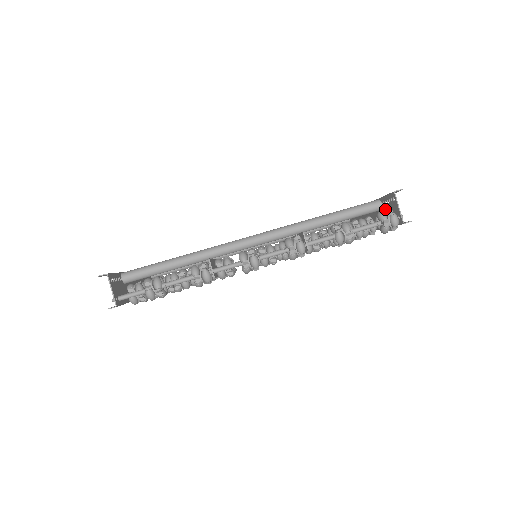
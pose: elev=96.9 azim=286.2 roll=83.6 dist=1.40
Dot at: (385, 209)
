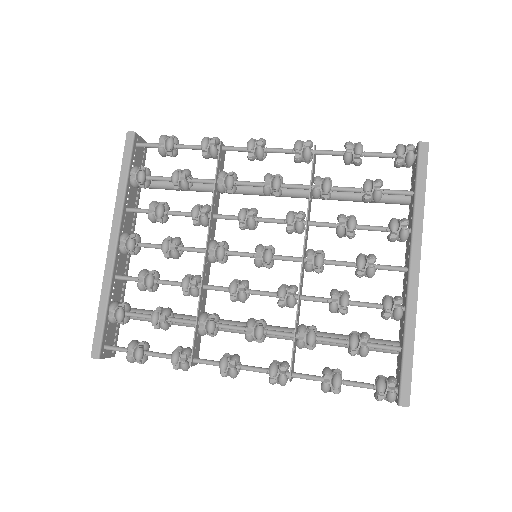
Dot at: (412, 186)
